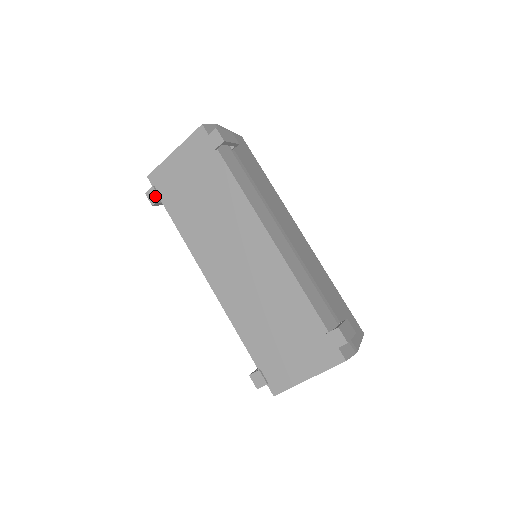
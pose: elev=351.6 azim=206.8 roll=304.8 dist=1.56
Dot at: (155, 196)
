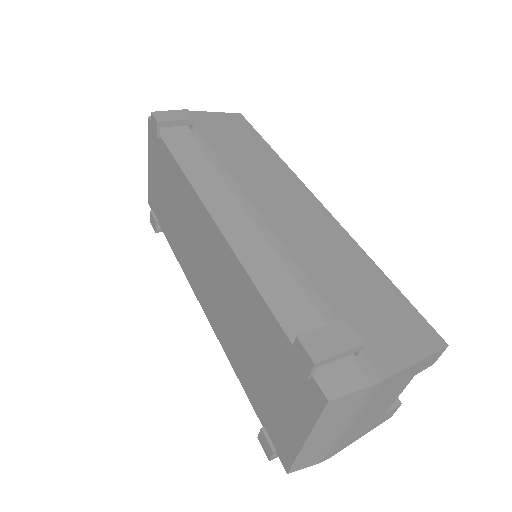
Dot at: (154, 221)
